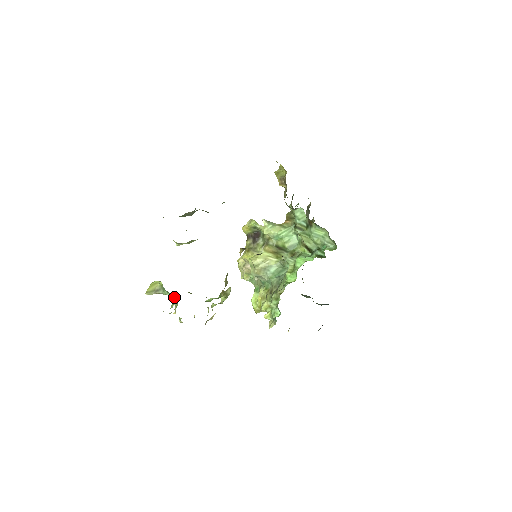
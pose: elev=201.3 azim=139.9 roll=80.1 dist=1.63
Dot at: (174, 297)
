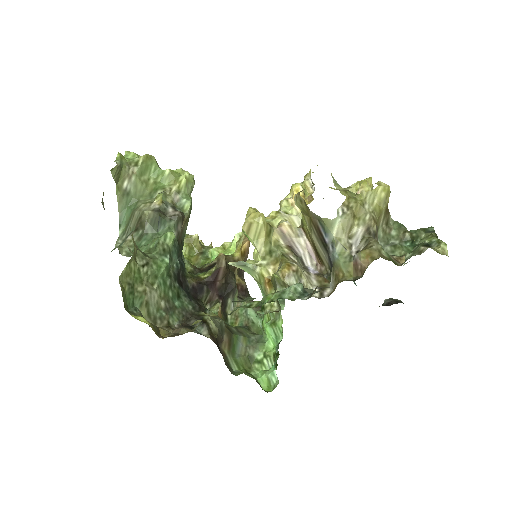
Dot at: occluded
